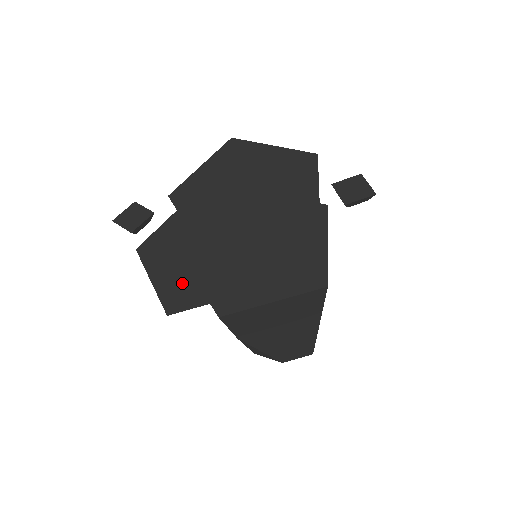
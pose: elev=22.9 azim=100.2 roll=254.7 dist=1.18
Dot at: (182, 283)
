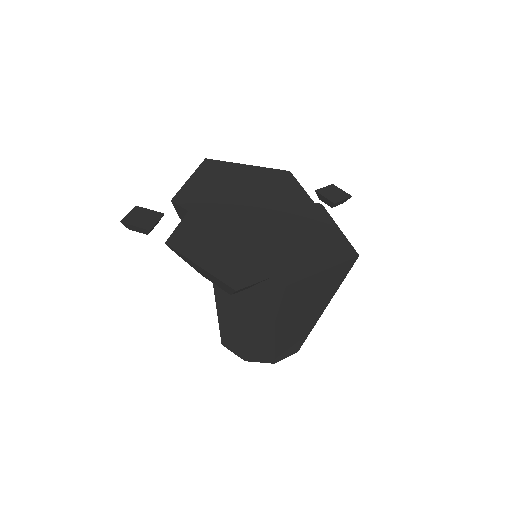
Dot at: (233, 265)
